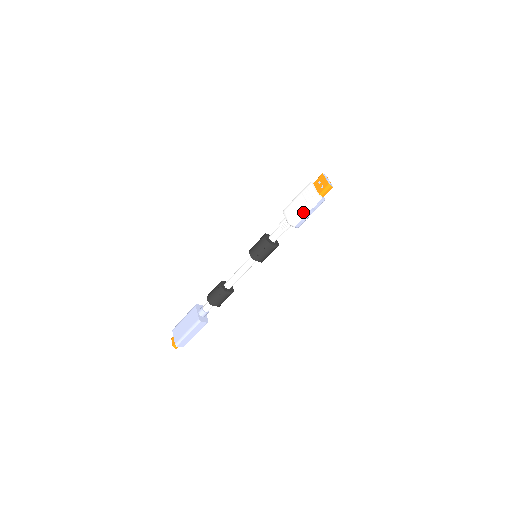
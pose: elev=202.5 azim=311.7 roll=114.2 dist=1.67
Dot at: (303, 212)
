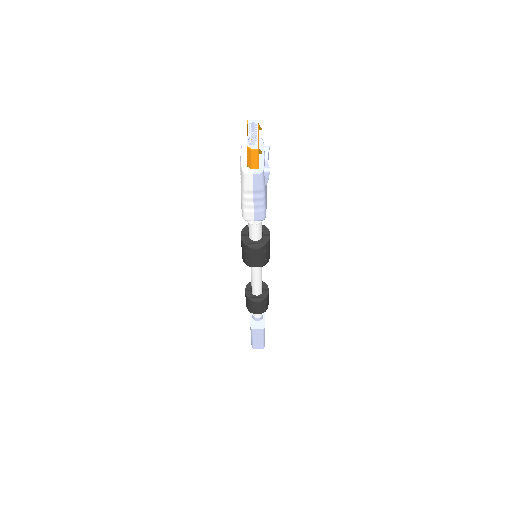
Dot at: (244, 200)
